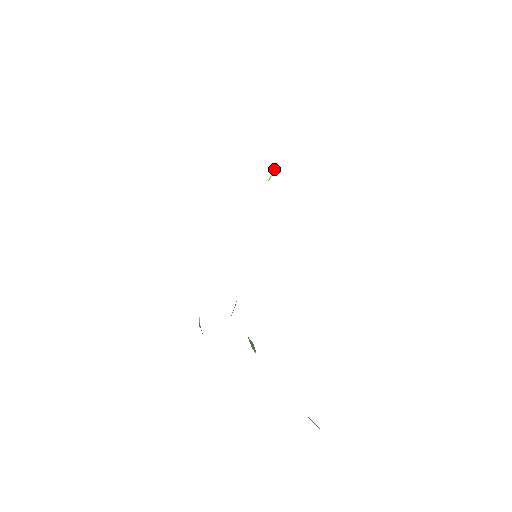
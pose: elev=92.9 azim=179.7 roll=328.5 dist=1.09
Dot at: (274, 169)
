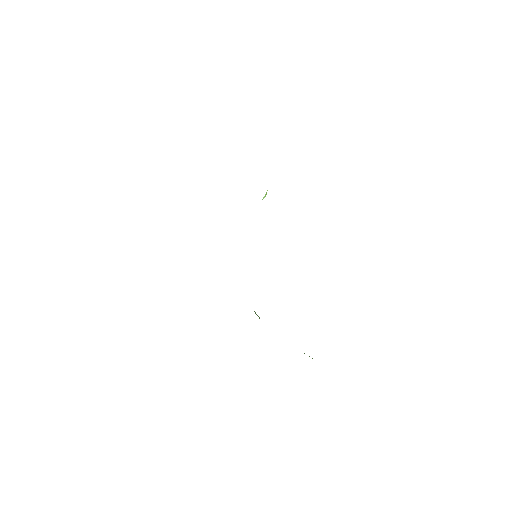
Dot at: (266, 193)
